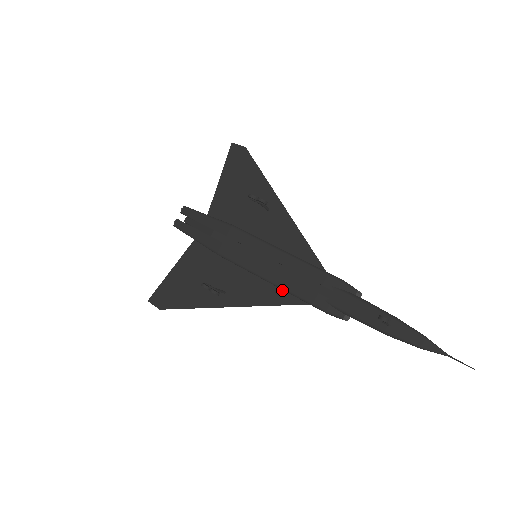
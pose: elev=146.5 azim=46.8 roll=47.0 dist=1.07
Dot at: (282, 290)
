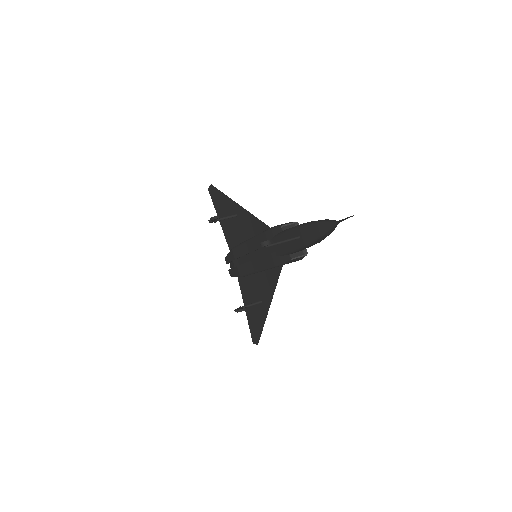
Dot at: (271, 269)
